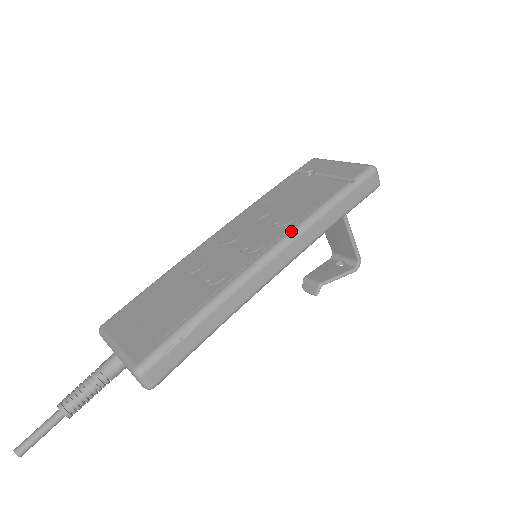
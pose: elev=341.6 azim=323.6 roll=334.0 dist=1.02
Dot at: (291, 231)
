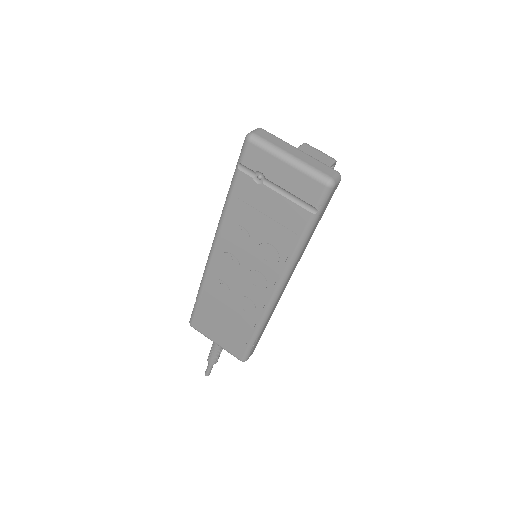
Dot at: (283, 274)
